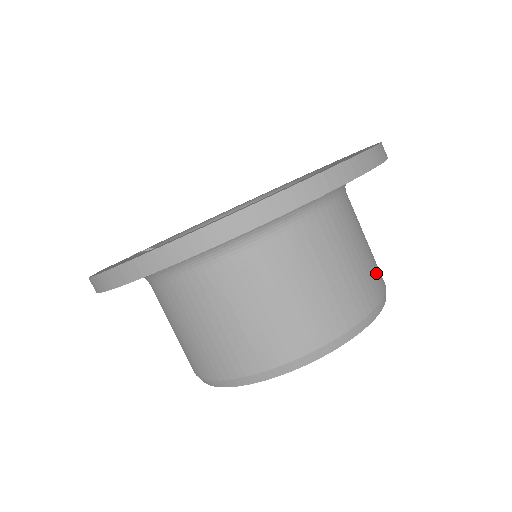
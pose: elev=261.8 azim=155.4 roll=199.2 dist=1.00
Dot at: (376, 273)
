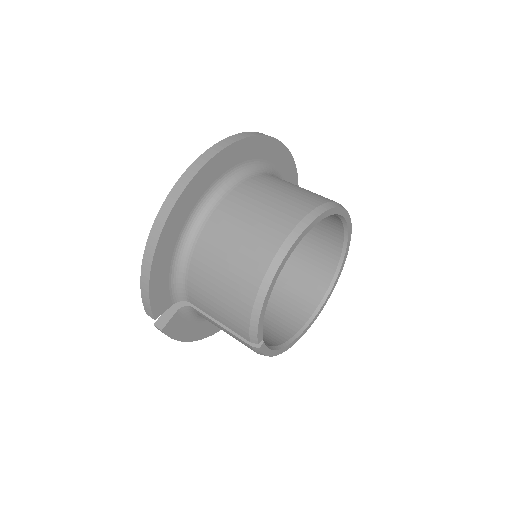
Dot at: occluded
